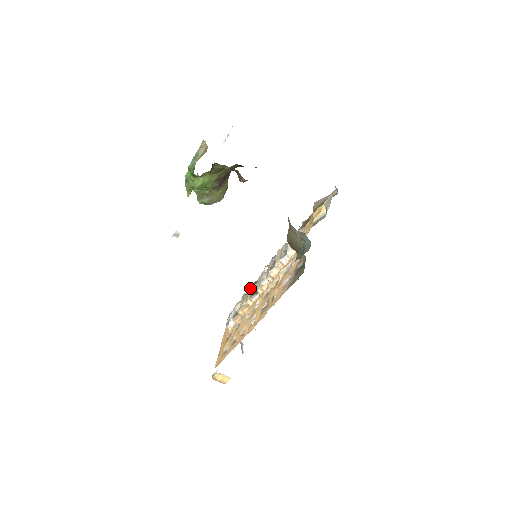
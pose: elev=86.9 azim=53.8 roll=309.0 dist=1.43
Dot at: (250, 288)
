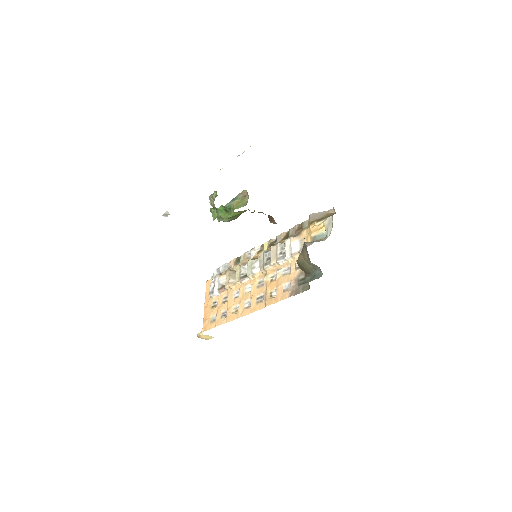
Dot at: (237, 268)
